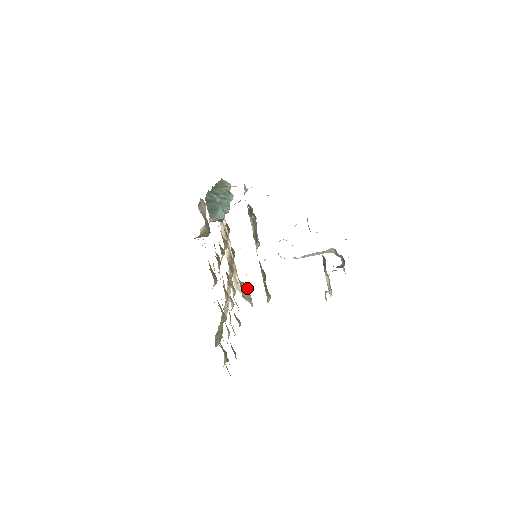
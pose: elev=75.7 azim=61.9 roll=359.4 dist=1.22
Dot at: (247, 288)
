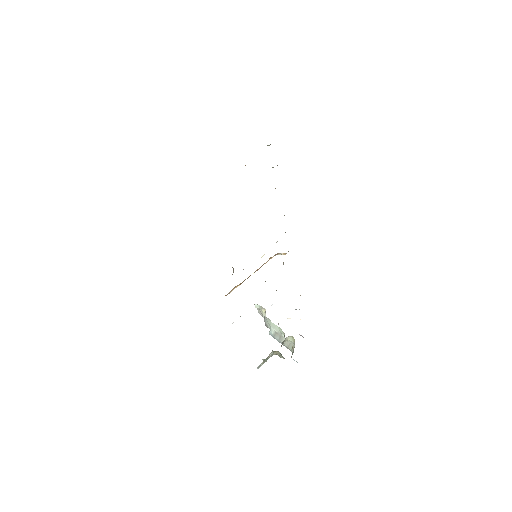
Dot at: occluded
